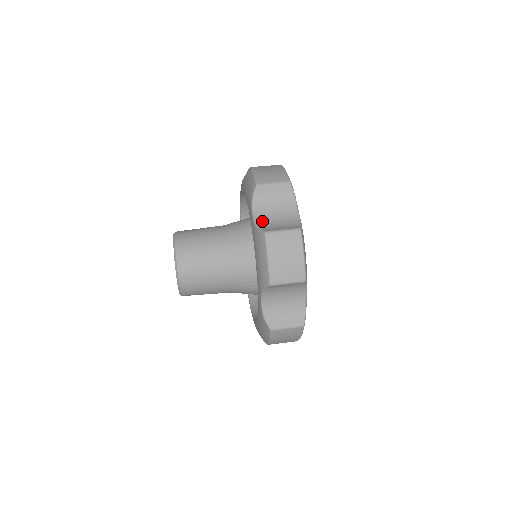
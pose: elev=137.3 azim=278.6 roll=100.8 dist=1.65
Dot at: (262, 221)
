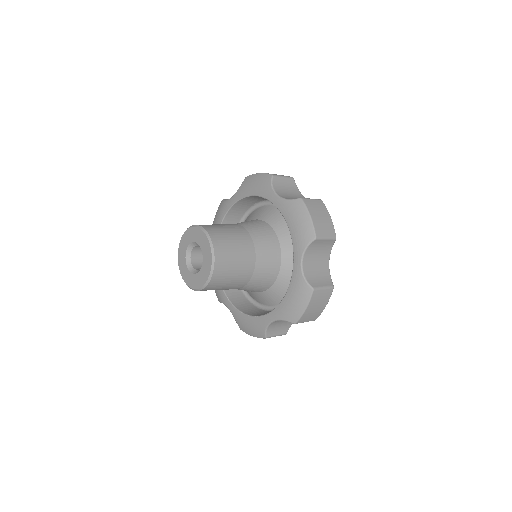
Dot at: occluded
